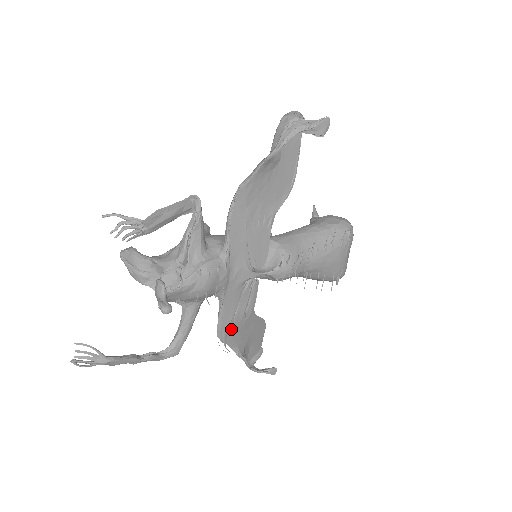
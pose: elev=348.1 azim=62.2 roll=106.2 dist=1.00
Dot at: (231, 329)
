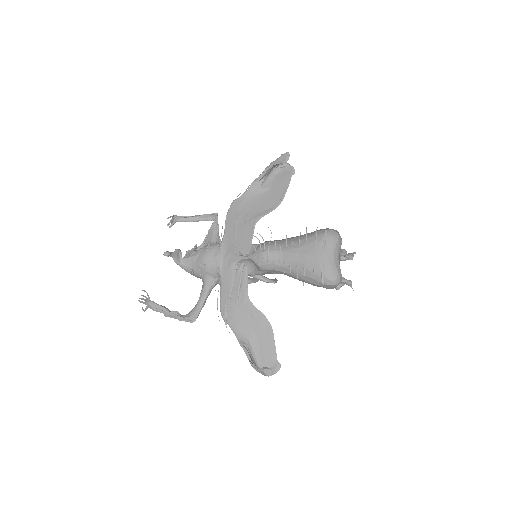
Dot at: (230, 309)
